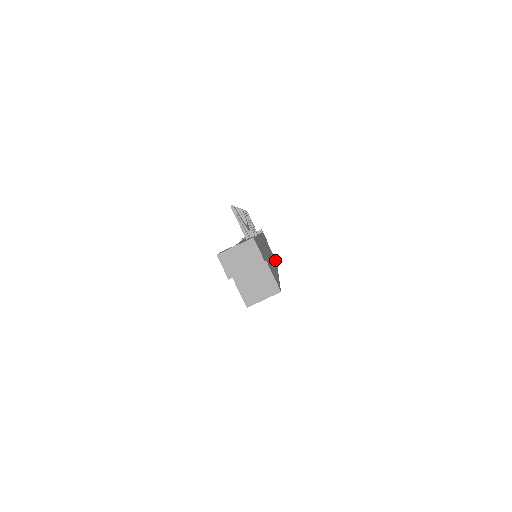
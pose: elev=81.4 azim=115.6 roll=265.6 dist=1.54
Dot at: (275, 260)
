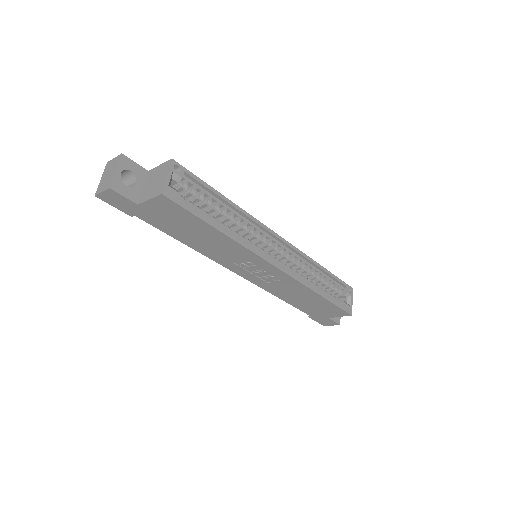
Dot at: (338, 282)
